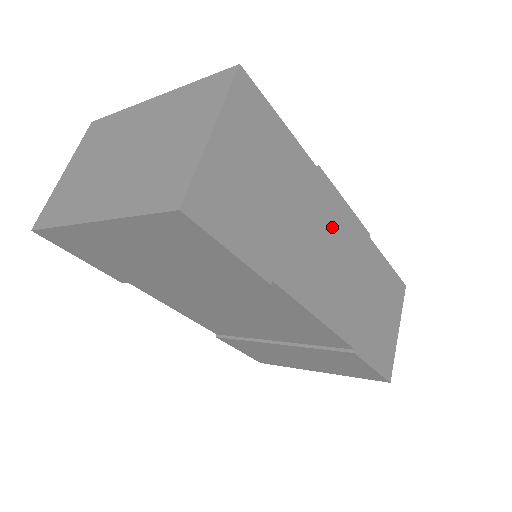
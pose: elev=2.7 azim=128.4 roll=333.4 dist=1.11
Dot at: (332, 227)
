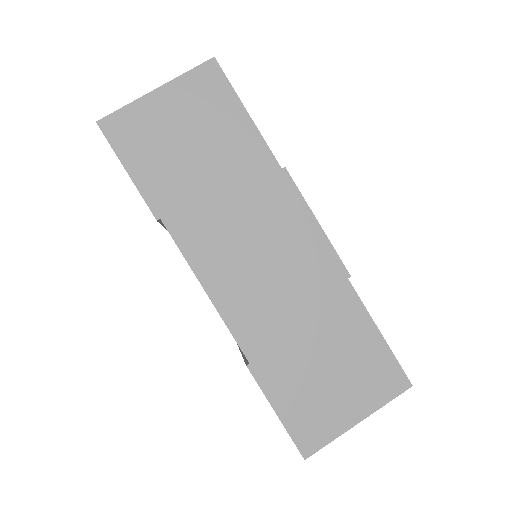
Dot at: (277, 228)
